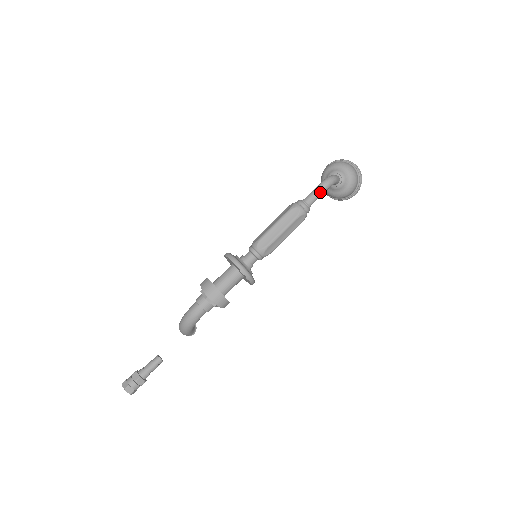
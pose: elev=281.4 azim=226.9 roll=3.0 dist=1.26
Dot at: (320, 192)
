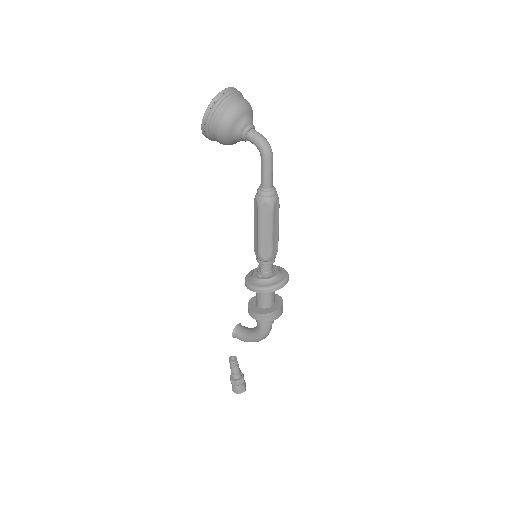
Dot at: occluded
